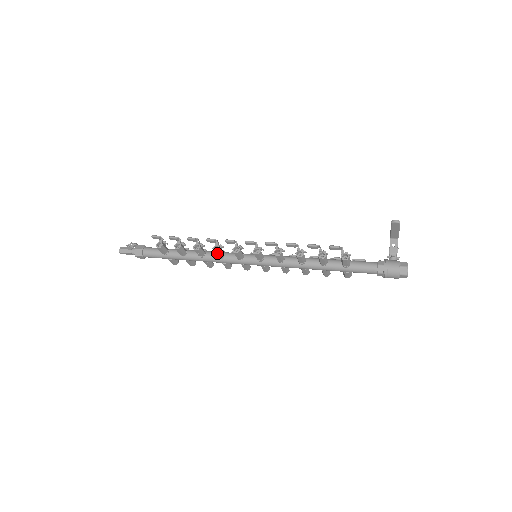
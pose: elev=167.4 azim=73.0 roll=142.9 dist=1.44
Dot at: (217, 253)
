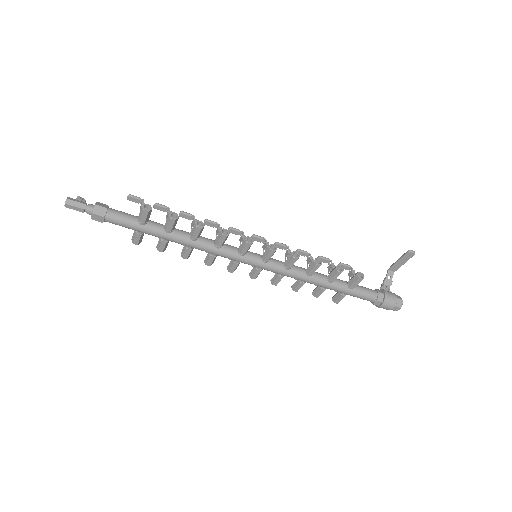
Dot at: (223, 238)
